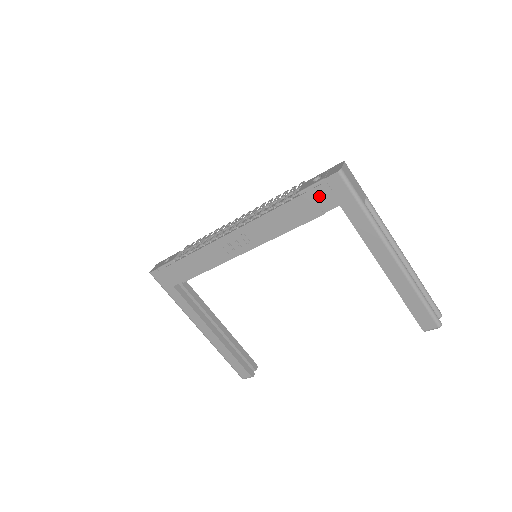
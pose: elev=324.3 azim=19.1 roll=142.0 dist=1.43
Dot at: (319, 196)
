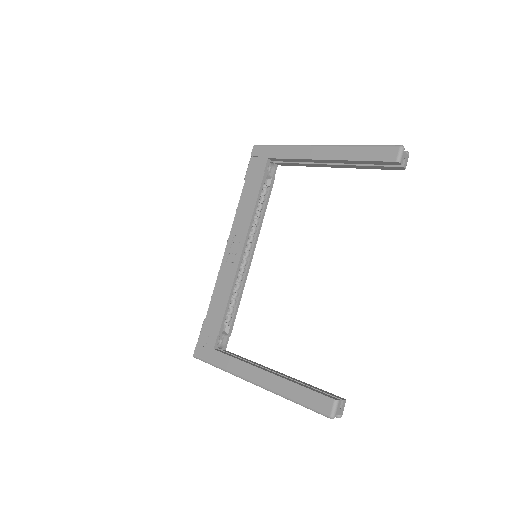
Dot at: (255, 167)
